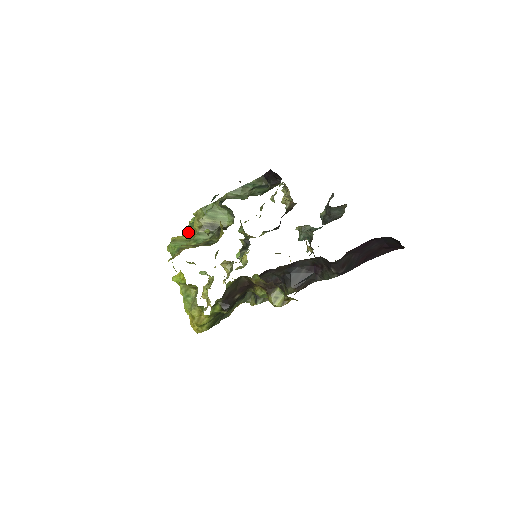
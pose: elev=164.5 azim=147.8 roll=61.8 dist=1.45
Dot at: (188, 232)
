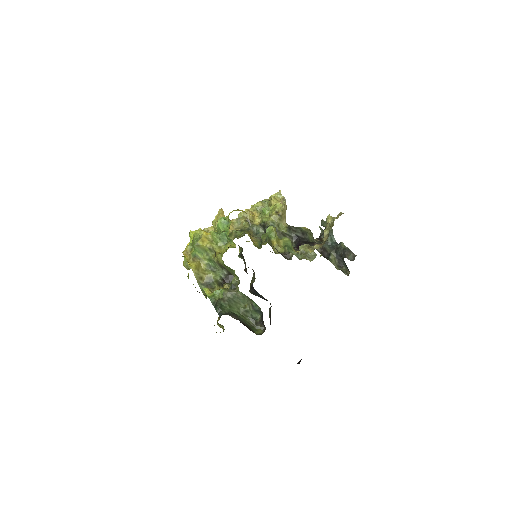
Dot at: (212, 247)
